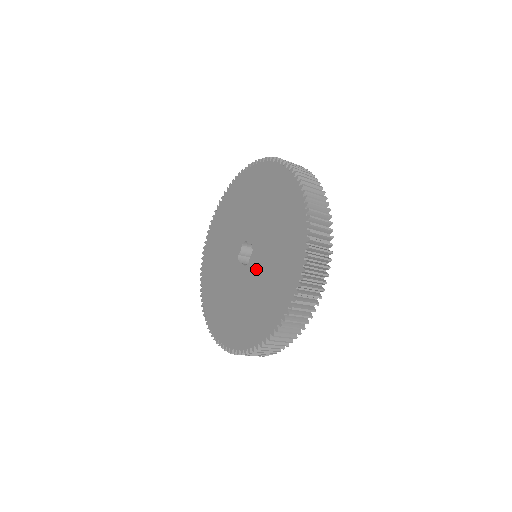
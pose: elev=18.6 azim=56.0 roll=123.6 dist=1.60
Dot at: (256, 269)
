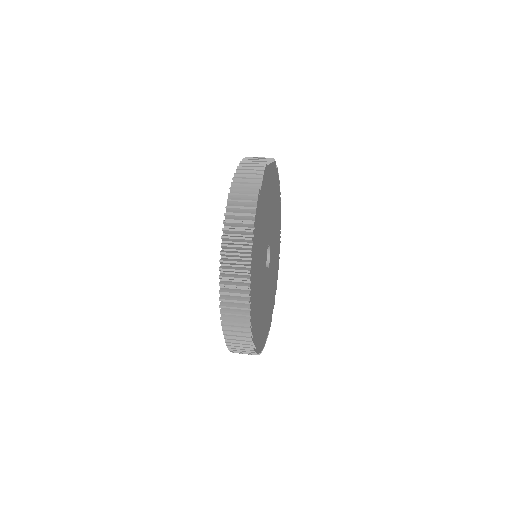
Dot at: occluded
